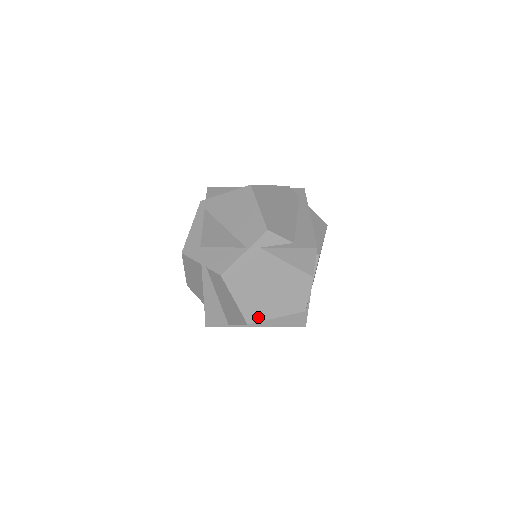
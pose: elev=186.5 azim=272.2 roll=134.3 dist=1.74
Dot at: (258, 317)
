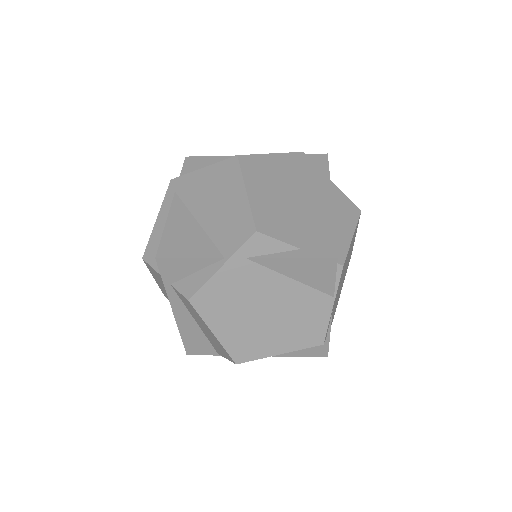
Dot at: (251, 354)
